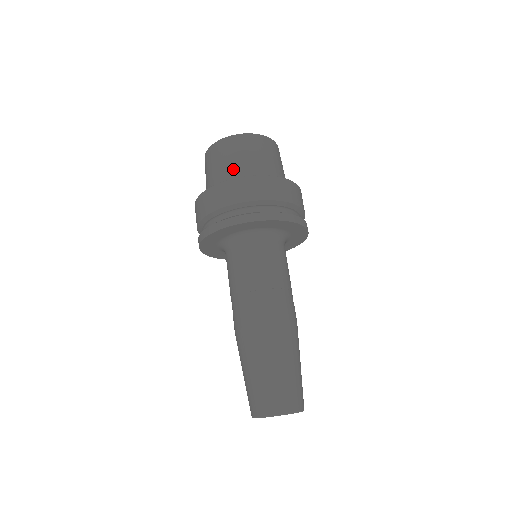
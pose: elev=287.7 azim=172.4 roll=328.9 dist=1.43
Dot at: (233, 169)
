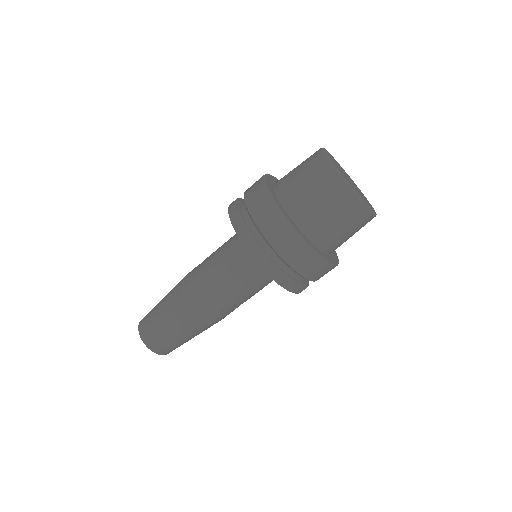
Dot at: (337, 240)
